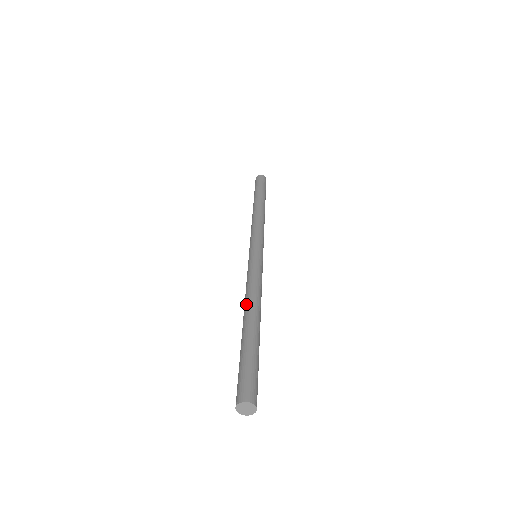
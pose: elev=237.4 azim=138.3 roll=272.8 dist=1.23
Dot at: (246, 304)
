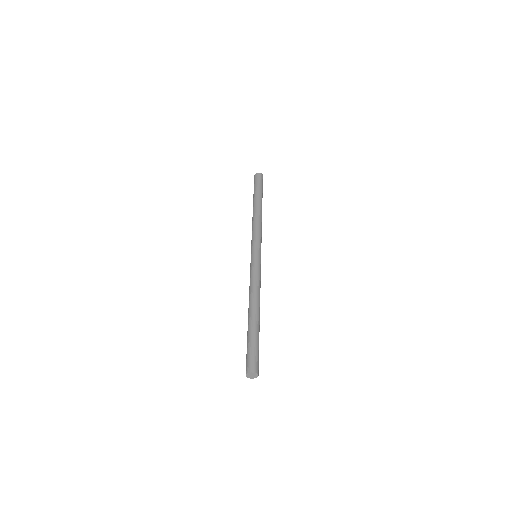
Dot at: occluded
